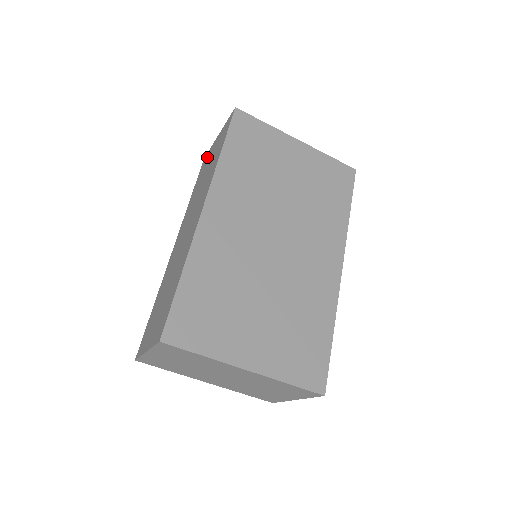
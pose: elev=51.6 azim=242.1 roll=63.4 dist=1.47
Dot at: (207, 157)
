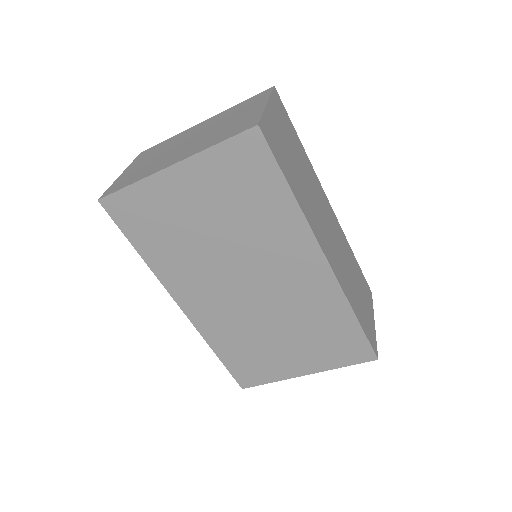
Dot at: occluded
